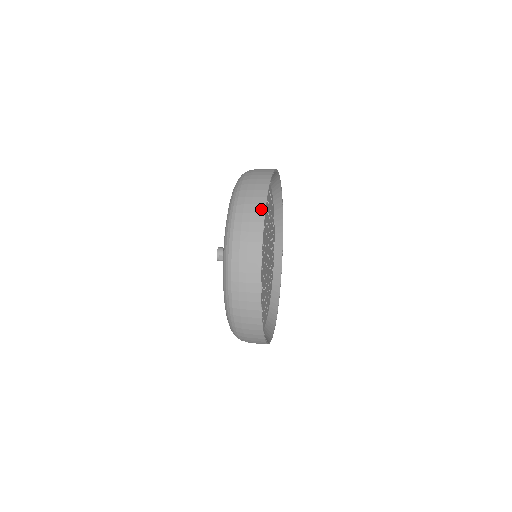
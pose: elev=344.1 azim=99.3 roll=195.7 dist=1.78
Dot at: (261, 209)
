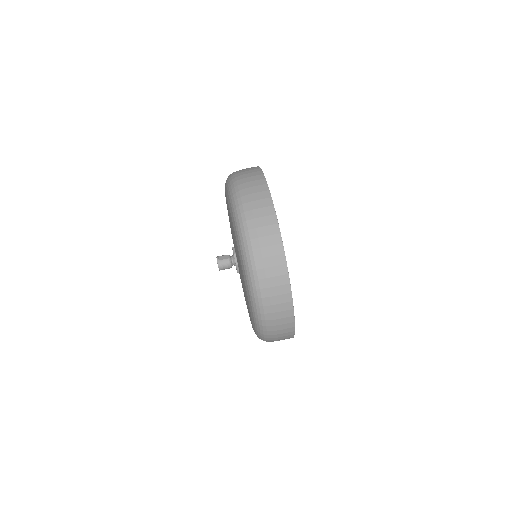
Dot at: occluded
